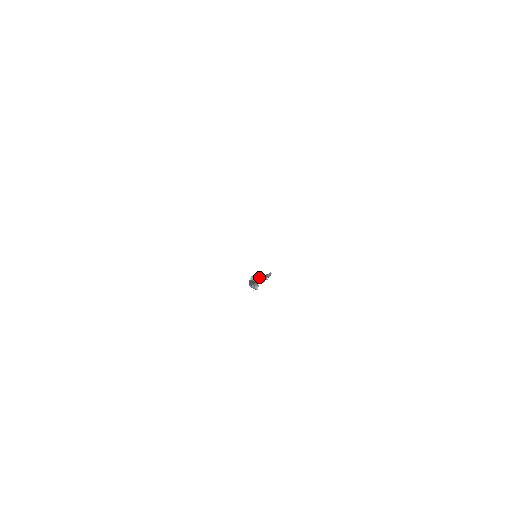
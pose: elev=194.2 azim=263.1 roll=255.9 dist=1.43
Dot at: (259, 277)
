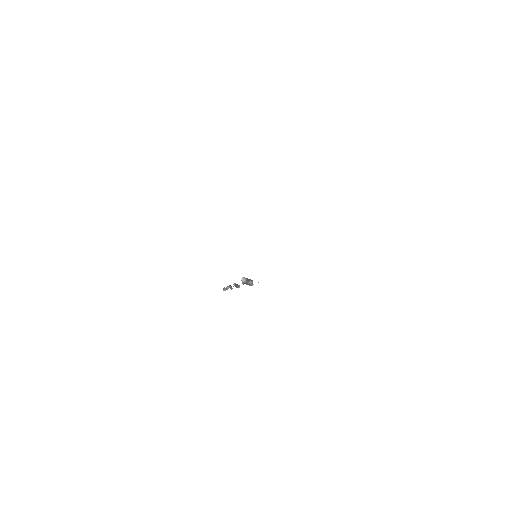
Dot at: (234, 283)
